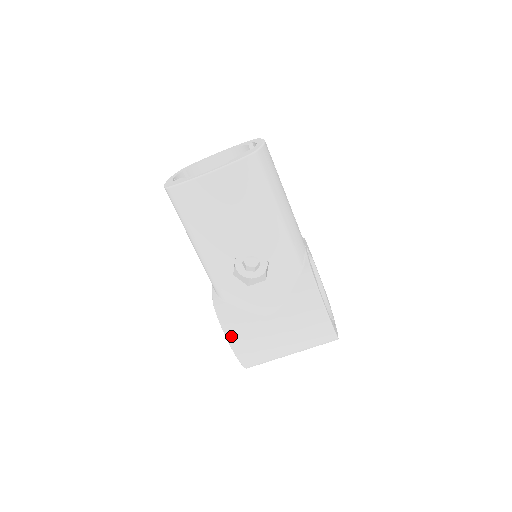
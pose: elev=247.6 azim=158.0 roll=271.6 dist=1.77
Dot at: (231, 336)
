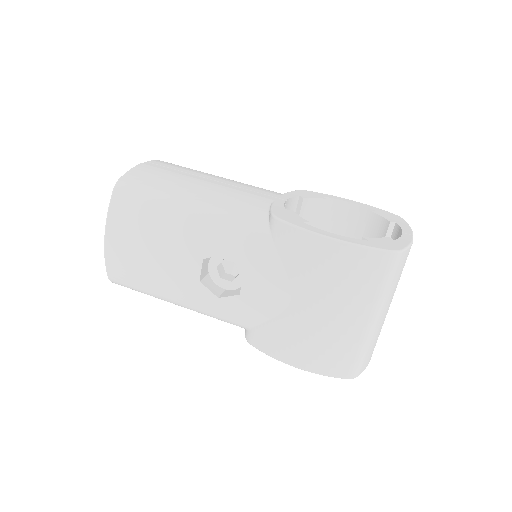
Dot at: (287, 358)
